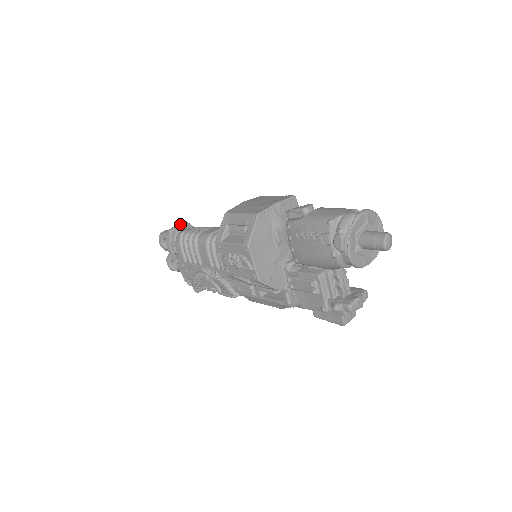
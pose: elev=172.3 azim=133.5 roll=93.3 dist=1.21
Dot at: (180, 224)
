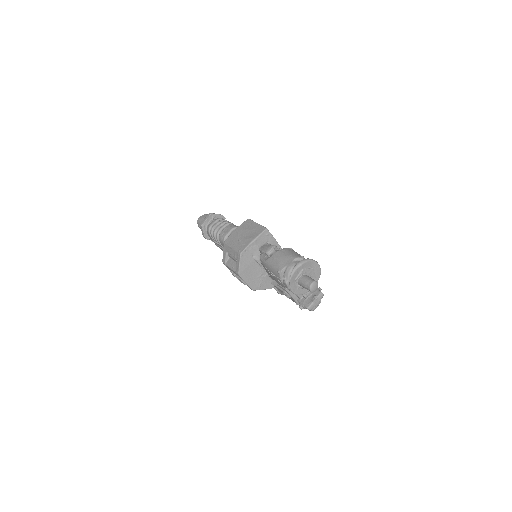
Dot at: (207, 218)
